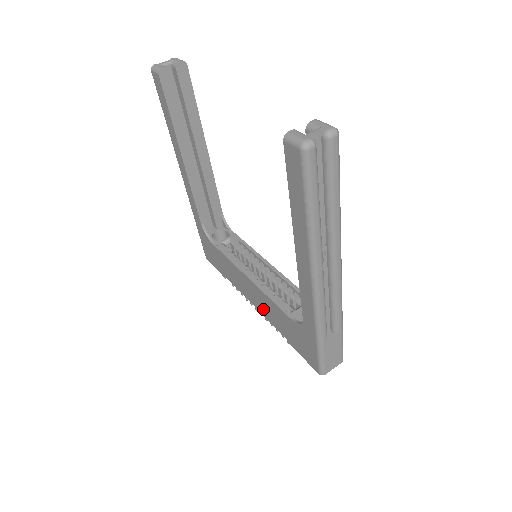
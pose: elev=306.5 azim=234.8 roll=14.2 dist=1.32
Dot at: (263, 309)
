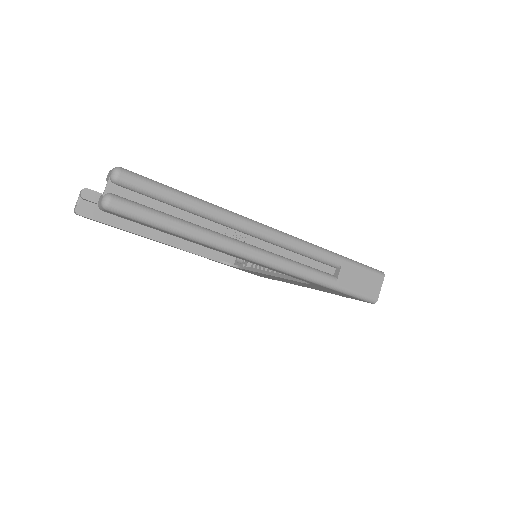
Dot at: occluded
